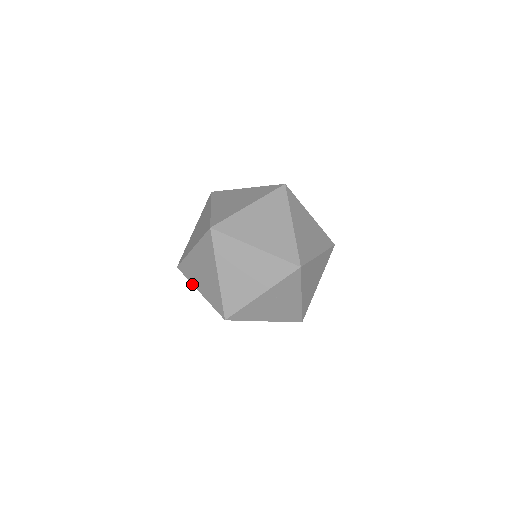
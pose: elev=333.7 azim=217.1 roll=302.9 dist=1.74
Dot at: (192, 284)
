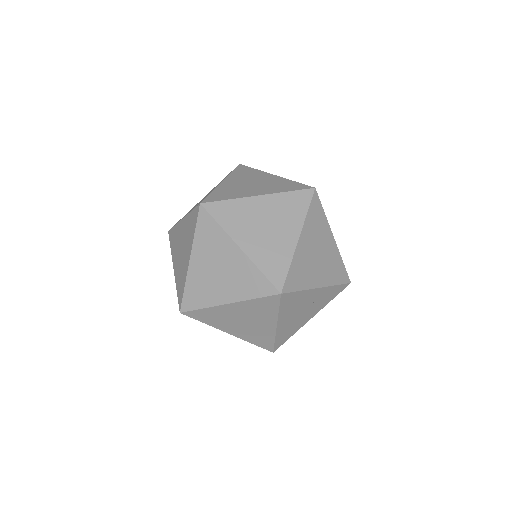
Dot at: (227, 233)
